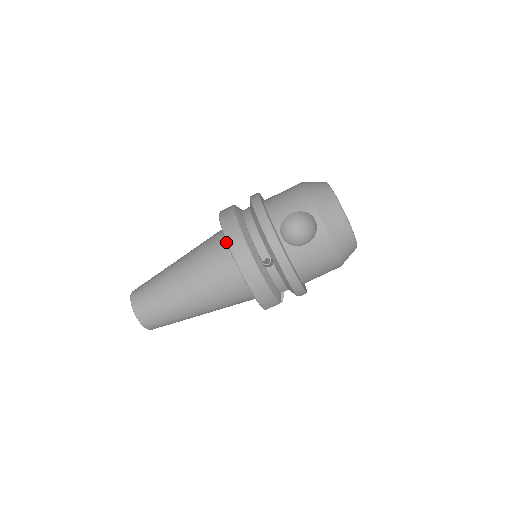
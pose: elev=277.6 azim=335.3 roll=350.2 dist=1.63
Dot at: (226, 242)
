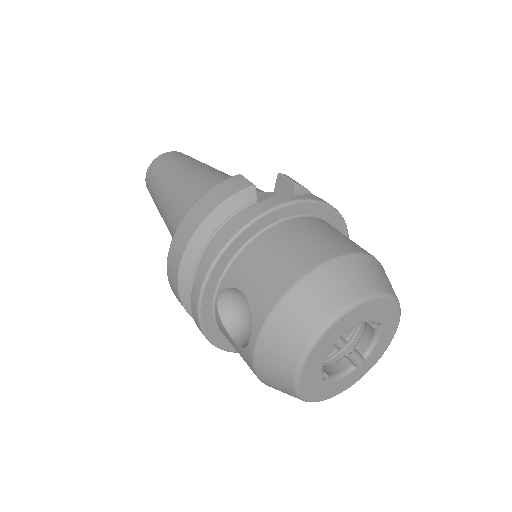
Dot at: (175, 233)
